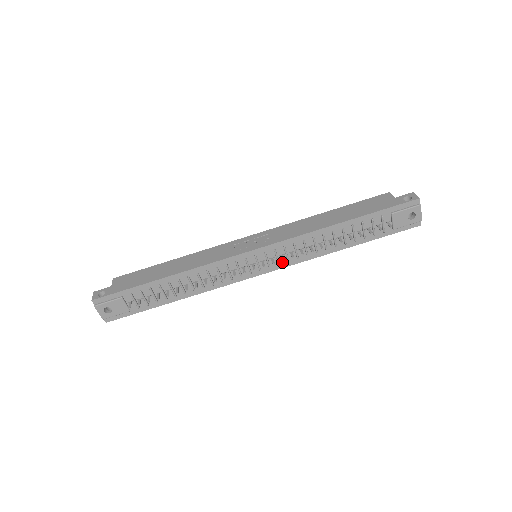
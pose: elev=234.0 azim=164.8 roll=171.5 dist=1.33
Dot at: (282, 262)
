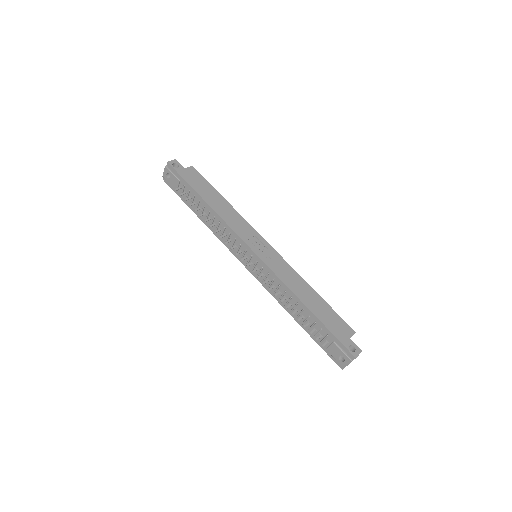
Dot at: (260, 277)
